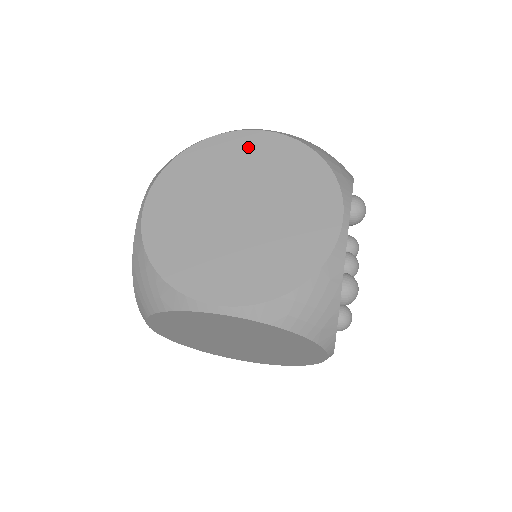
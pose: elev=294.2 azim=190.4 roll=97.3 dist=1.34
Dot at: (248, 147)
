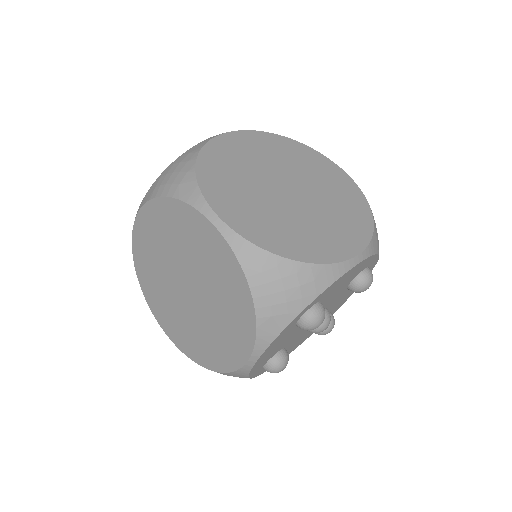
Dot at: (326, 169)
